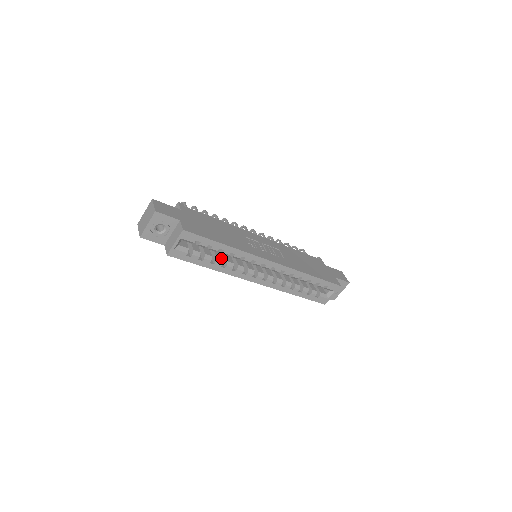
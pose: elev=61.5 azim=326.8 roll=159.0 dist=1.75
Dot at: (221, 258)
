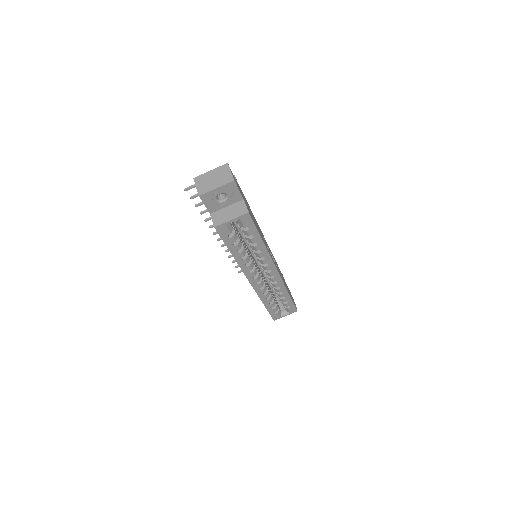
Dot at: (245, 249)
